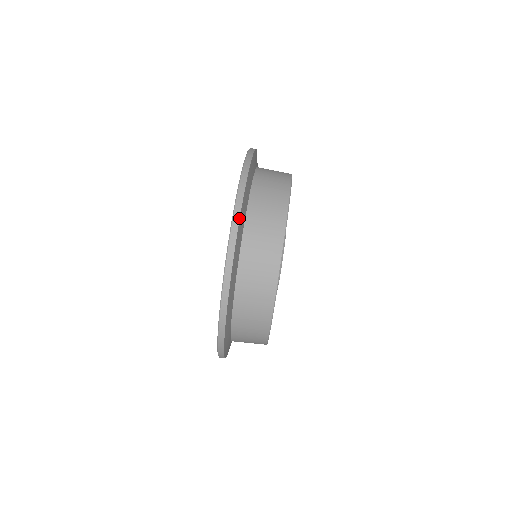
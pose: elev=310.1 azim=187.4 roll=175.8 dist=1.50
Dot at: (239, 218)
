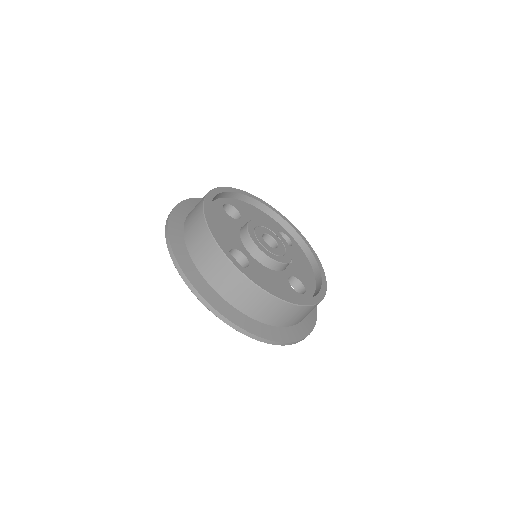
Dot at: (175, 259)
